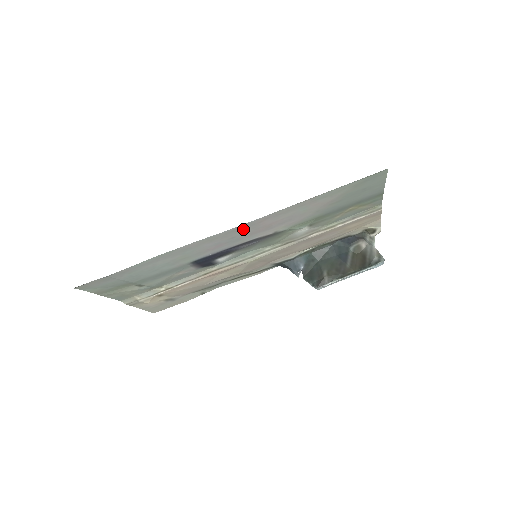
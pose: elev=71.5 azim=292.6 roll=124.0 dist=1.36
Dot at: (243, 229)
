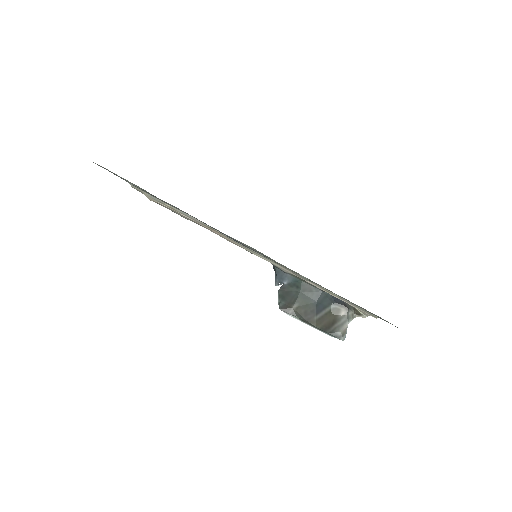
Dot at: occluded
